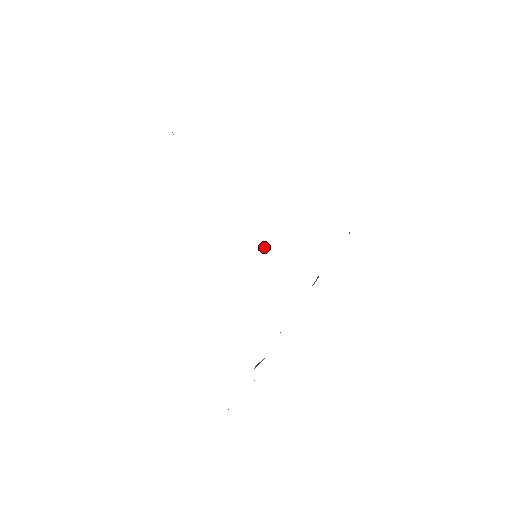
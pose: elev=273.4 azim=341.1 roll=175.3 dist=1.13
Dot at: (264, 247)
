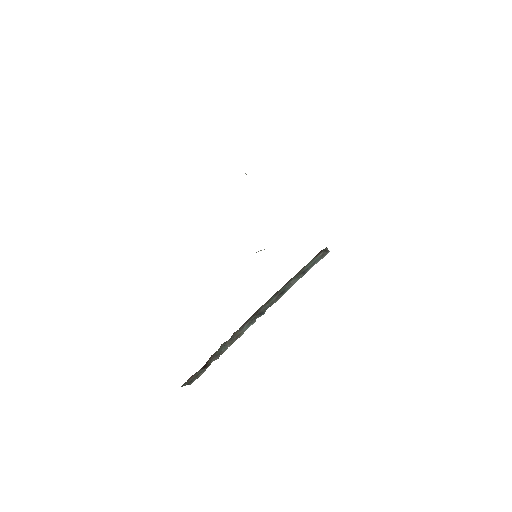
Dot at: occluded
